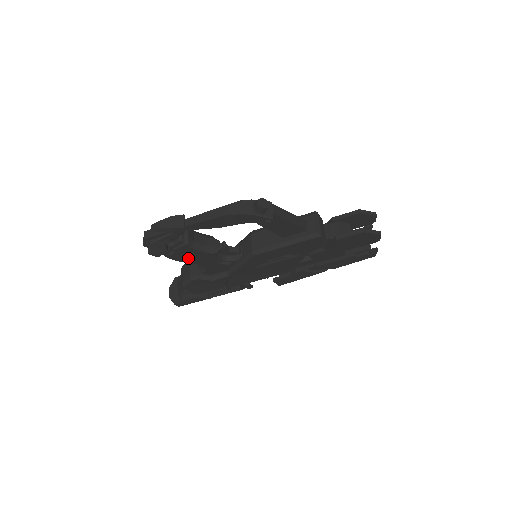
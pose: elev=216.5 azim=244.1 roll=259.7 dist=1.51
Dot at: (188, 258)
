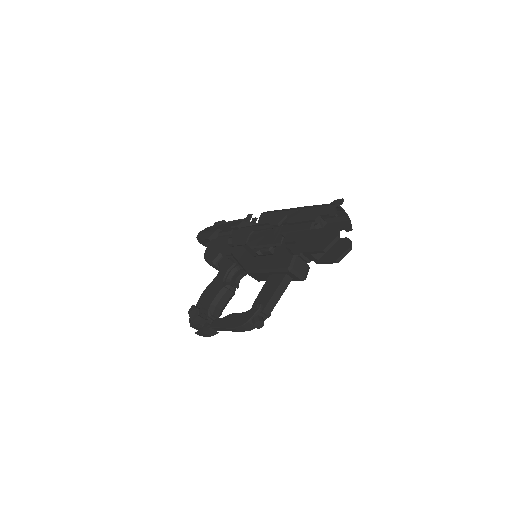
Dot at: occluded
